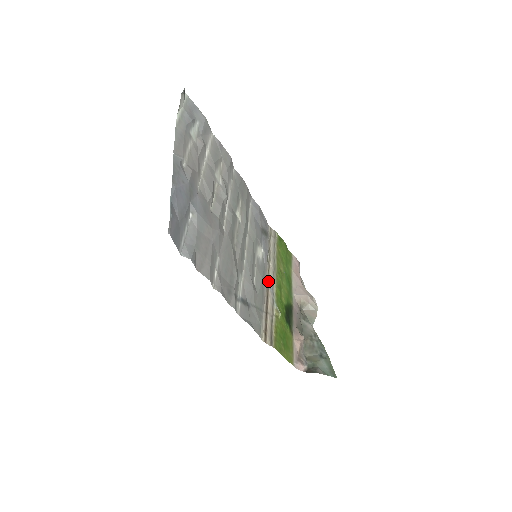
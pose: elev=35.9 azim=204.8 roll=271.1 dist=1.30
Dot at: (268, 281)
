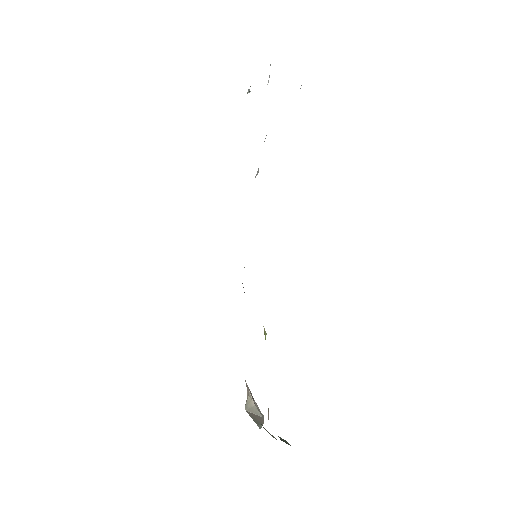
Dot at: occluded
